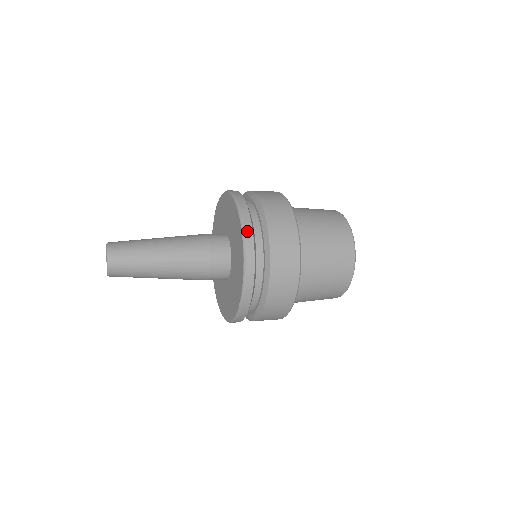
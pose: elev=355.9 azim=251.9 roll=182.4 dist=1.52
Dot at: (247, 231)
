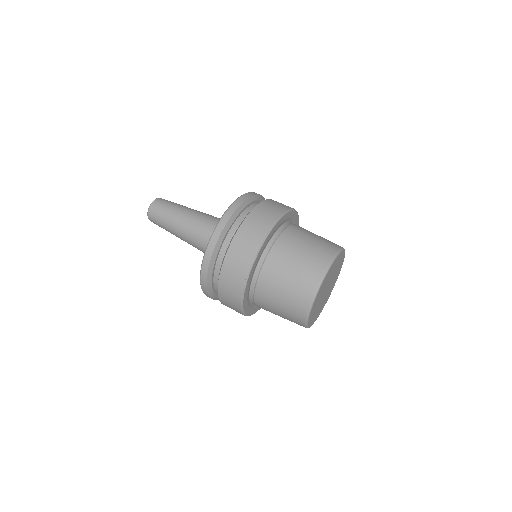
Dot at: (222, 222)
